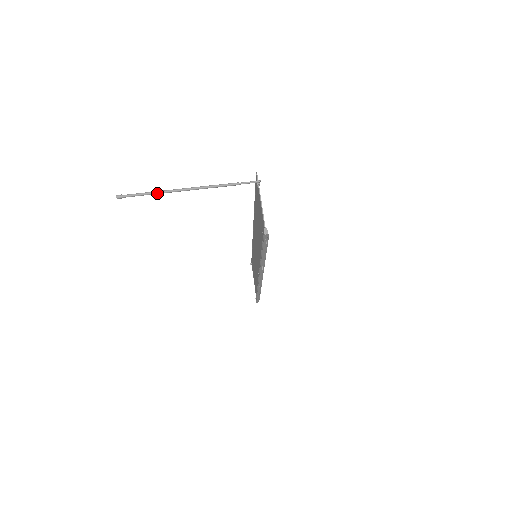
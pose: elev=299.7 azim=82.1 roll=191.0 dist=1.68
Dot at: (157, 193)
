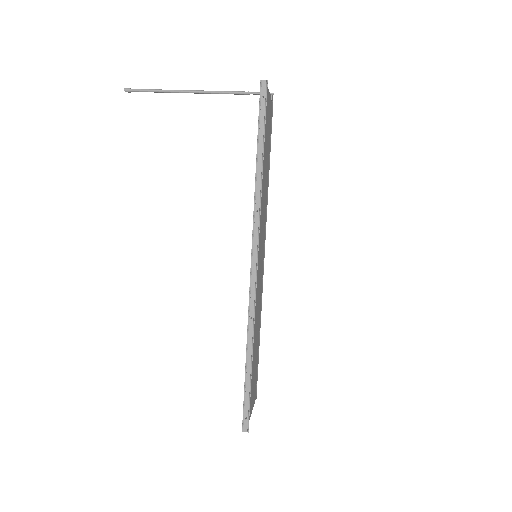
Dot at: (165, 90)
